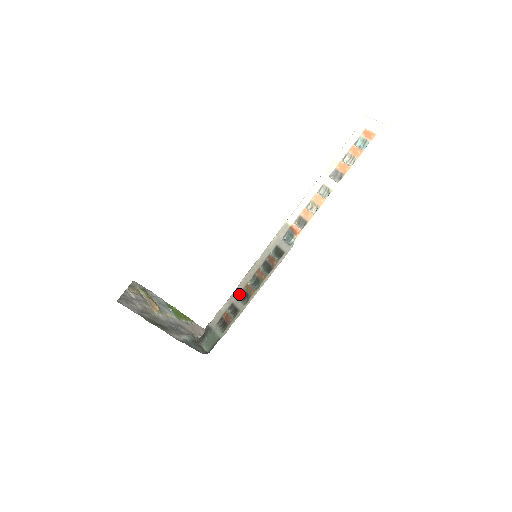
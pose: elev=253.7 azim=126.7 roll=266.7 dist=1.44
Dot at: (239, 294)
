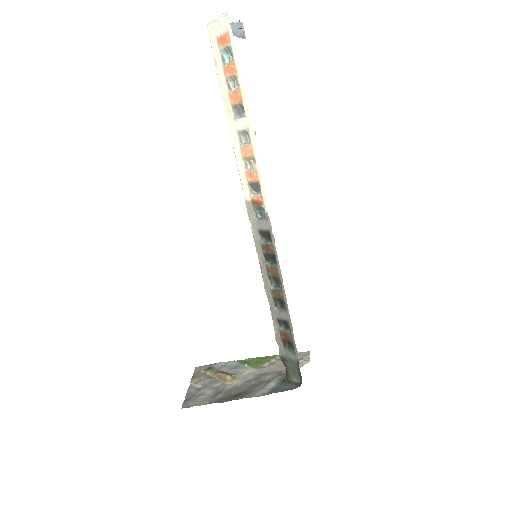
Dot at: (274, 305)
